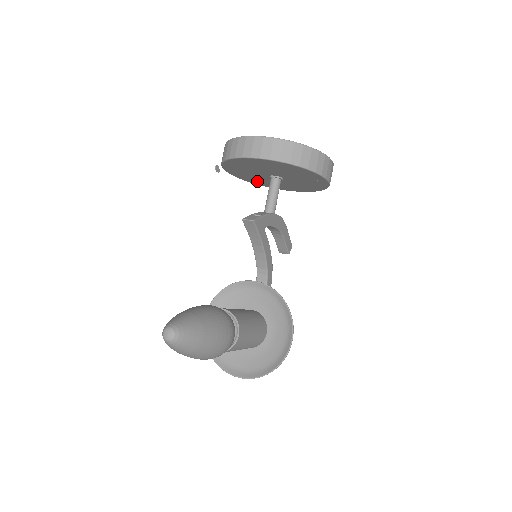
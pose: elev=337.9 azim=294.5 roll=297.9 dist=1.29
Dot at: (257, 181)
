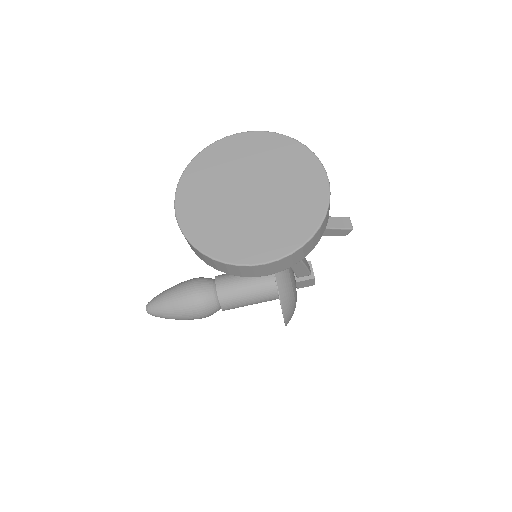
Dot at: occluded
